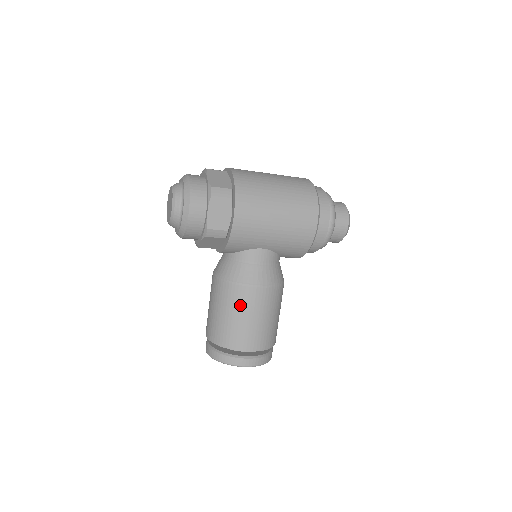
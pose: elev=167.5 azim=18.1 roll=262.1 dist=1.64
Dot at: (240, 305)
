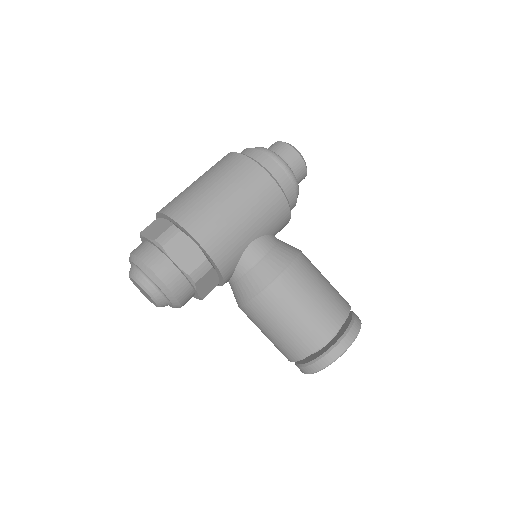
Dot at: (285, 306)
